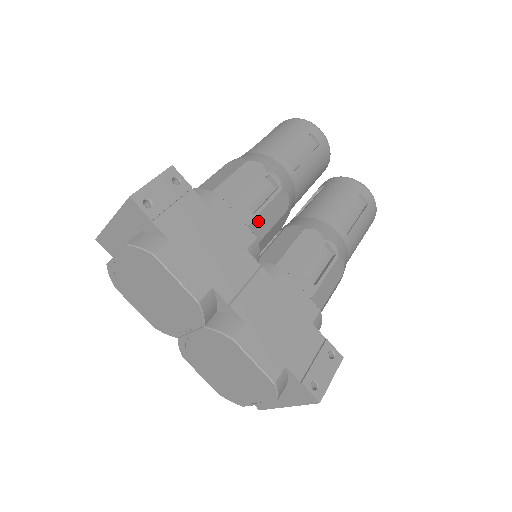
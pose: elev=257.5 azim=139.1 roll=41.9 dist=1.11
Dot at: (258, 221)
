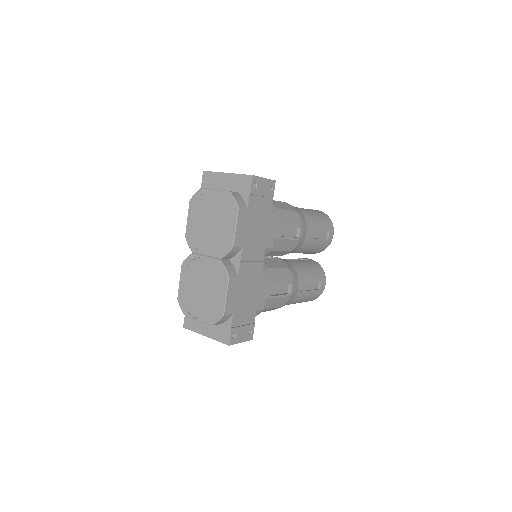
Dot at: (279, 242)
